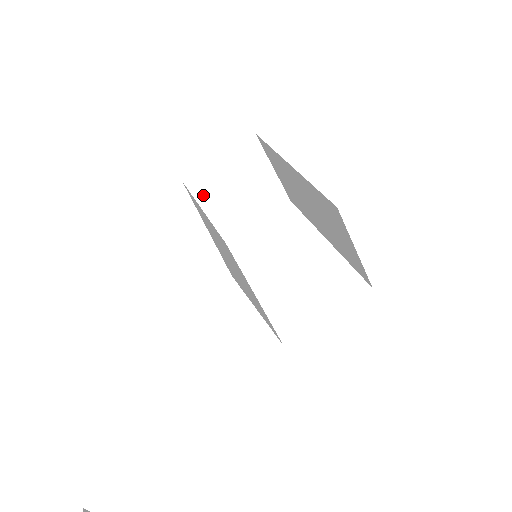
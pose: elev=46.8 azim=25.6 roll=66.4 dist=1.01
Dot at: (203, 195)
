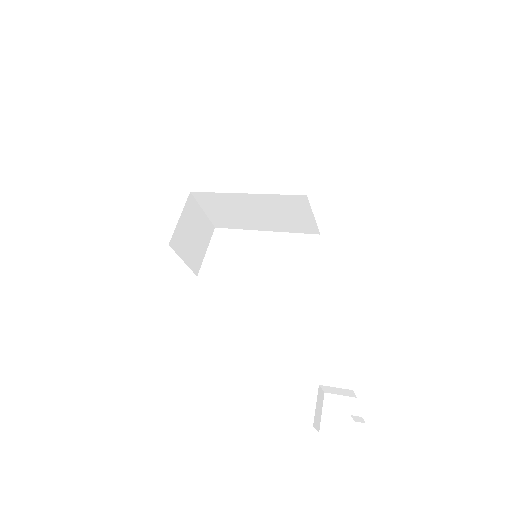
Dot at: (179, 249)
